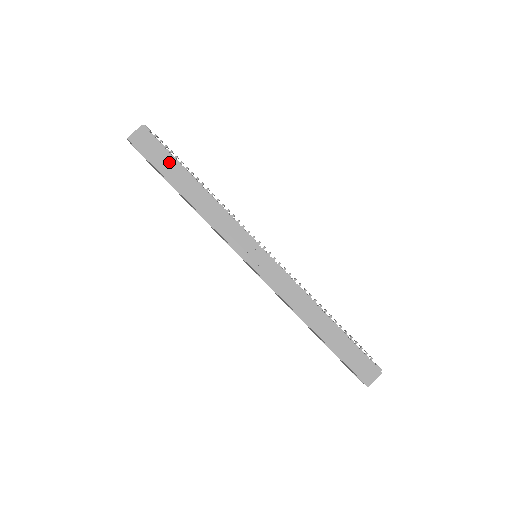
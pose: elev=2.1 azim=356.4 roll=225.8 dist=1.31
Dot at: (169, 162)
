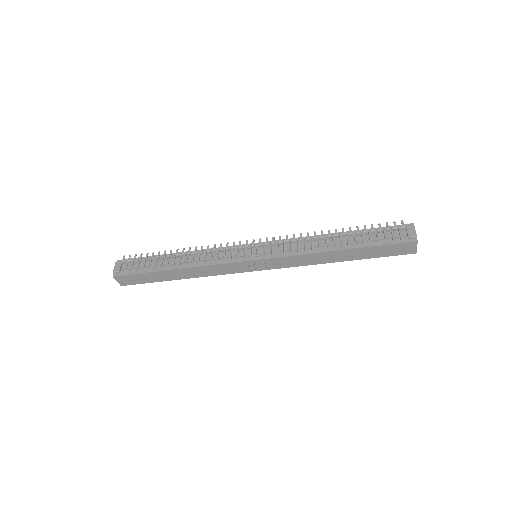
Dot at: (150, 276)
